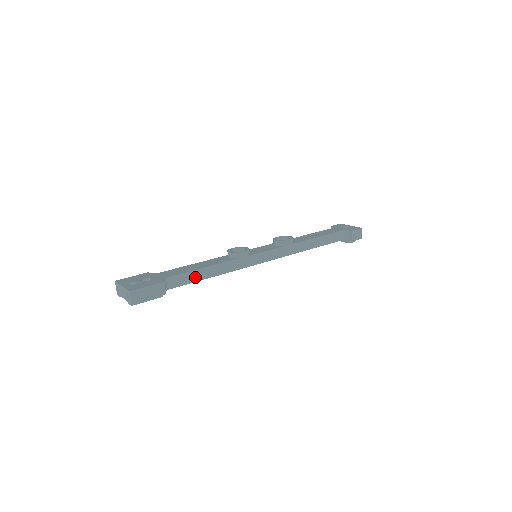
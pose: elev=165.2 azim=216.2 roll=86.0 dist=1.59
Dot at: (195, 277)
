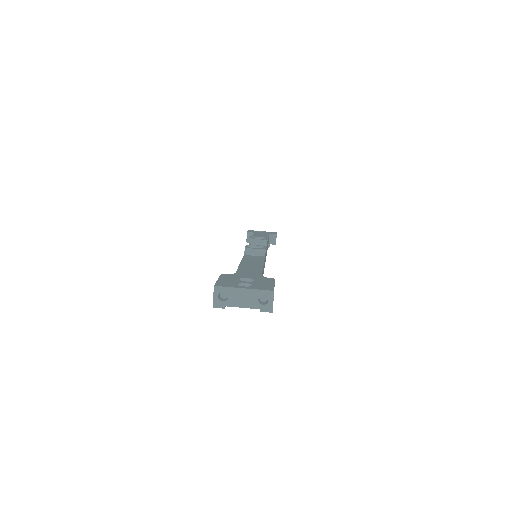
Dot at: occluded
